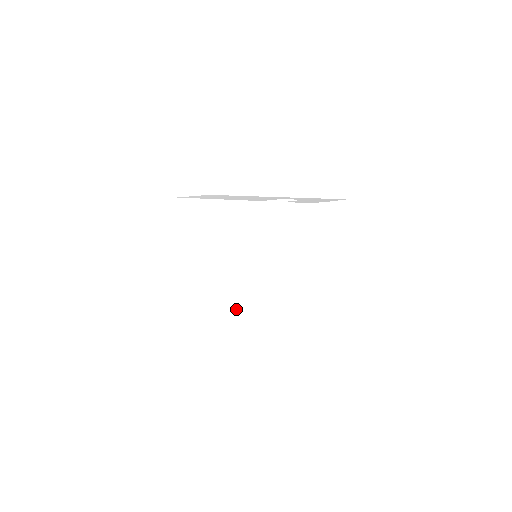
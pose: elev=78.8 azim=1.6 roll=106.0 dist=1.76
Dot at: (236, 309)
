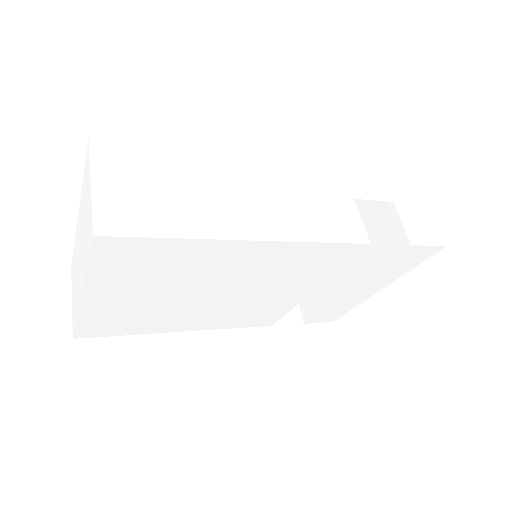
Dot at: (223, 326)
